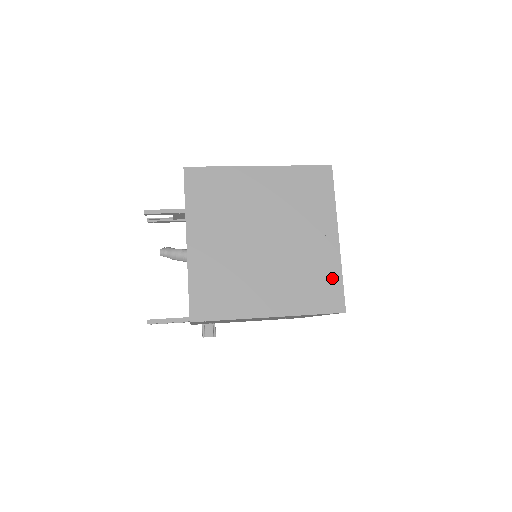
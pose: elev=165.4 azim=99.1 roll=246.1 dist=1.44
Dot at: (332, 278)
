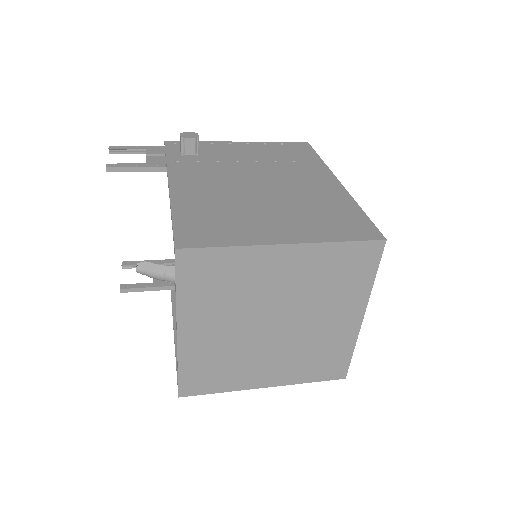
Dot at: (342, 354)
